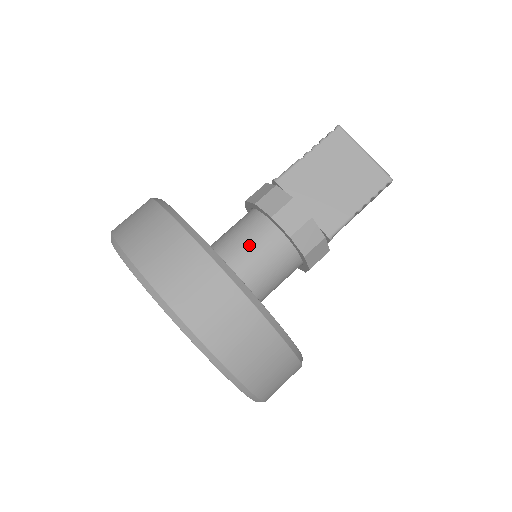
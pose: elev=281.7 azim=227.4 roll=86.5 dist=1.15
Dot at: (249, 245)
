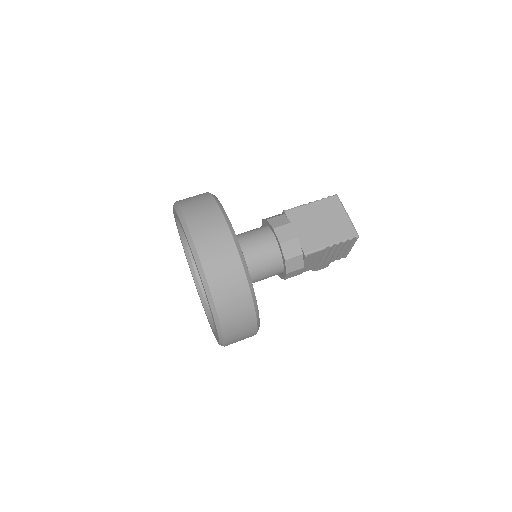
Dot at: (253, 241)
